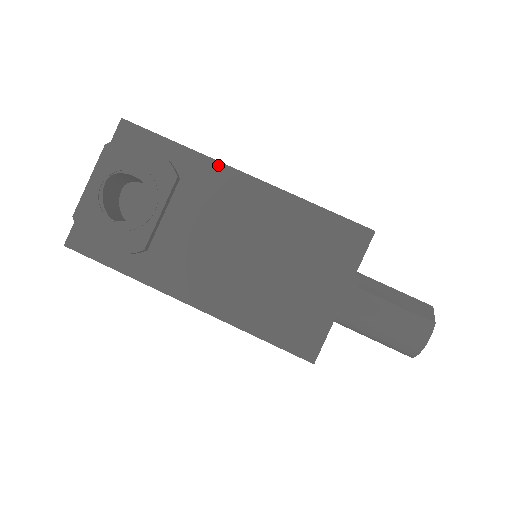
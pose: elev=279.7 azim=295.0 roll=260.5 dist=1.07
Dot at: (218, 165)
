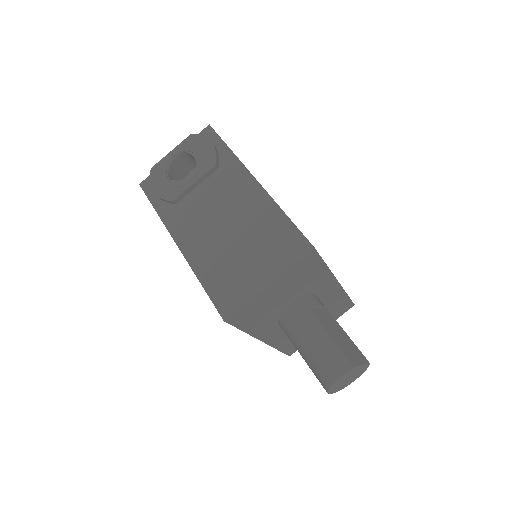
Dot at: (243, 168)
